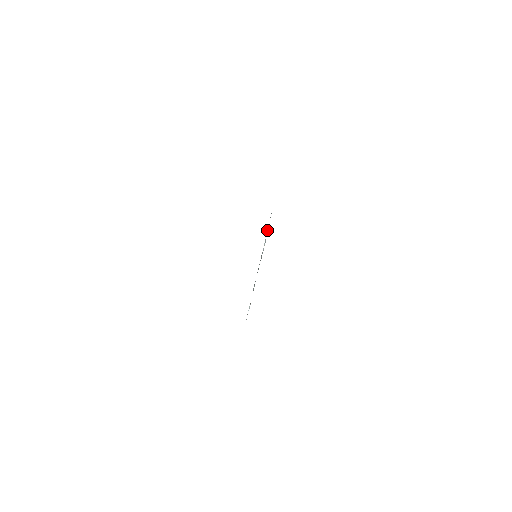
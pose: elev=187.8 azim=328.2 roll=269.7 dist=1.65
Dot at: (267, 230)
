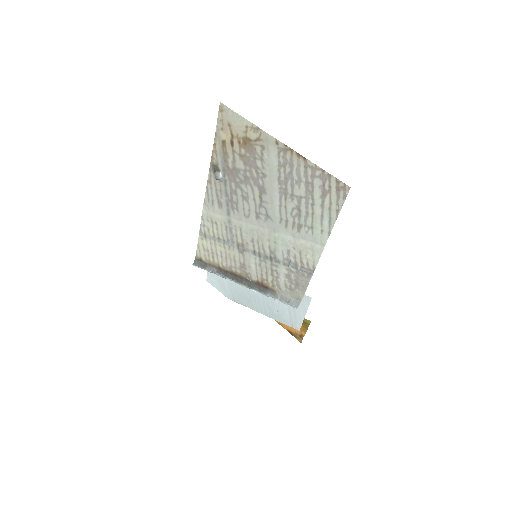
Dot at: (214, 272)
